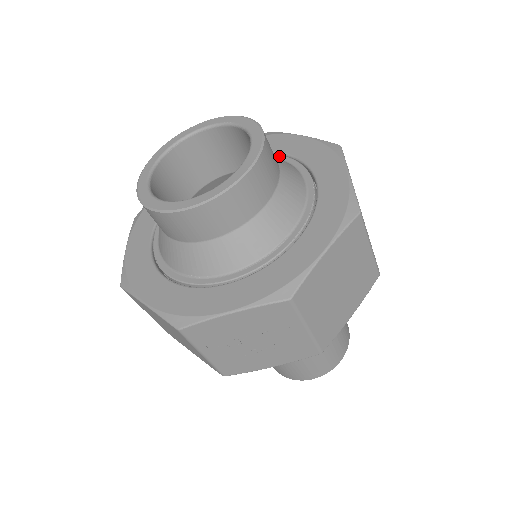
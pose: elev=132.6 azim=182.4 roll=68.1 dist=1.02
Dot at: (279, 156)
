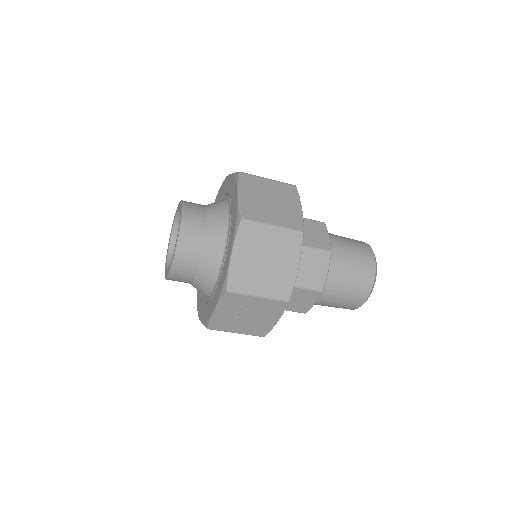
Dot at: (225, 196)
